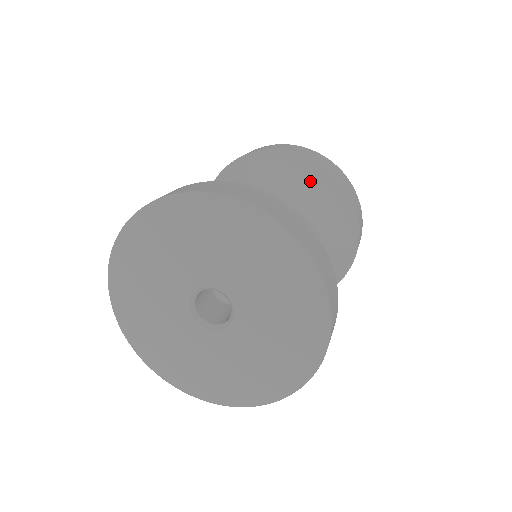
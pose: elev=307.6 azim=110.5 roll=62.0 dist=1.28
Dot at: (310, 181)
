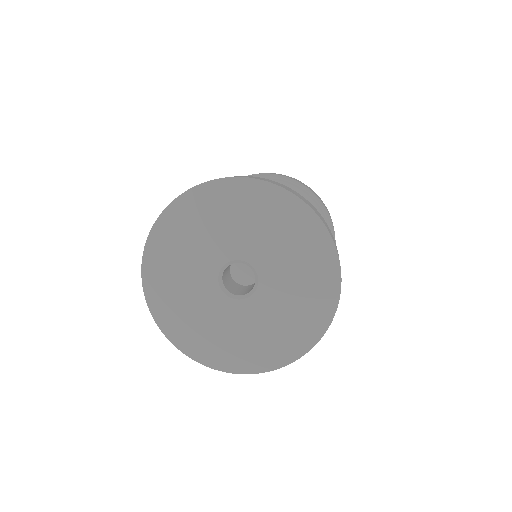
Dot at: occluded
